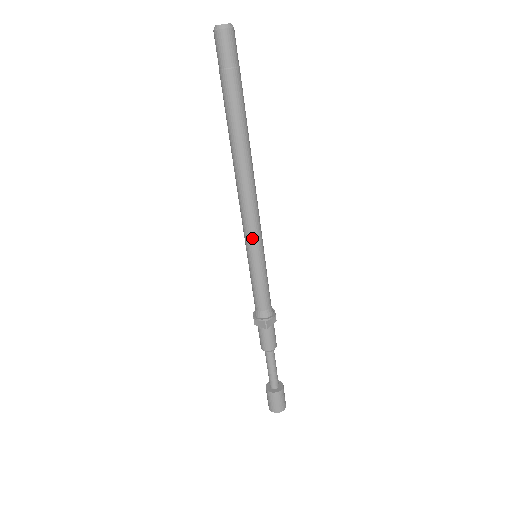
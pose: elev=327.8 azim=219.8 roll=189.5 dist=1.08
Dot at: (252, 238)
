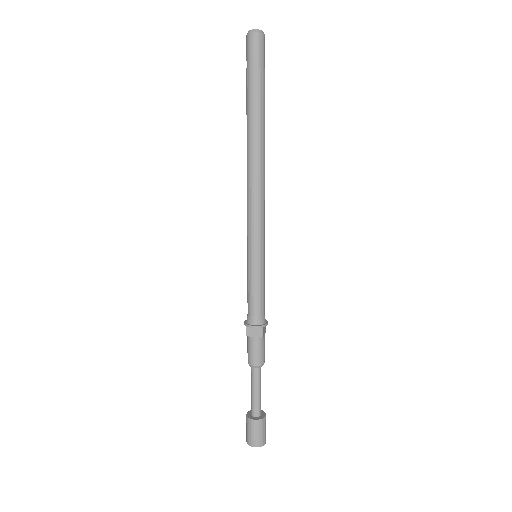
Dot at: (259, 233)
